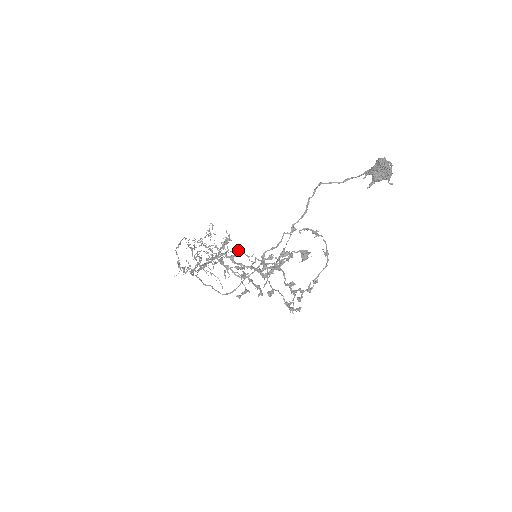
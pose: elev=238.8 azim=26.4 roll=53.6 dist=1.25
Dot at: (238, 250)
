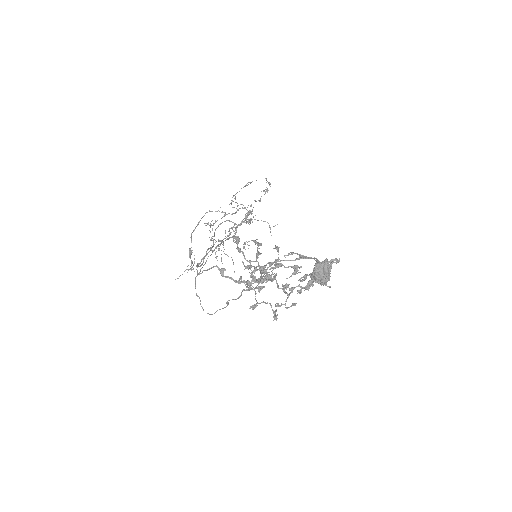
Dot at: (261, 220)
